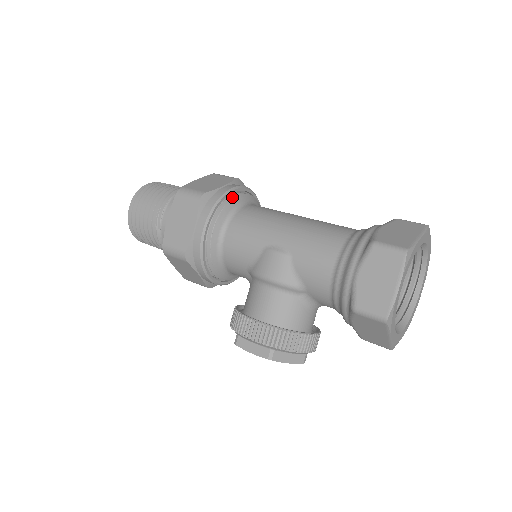
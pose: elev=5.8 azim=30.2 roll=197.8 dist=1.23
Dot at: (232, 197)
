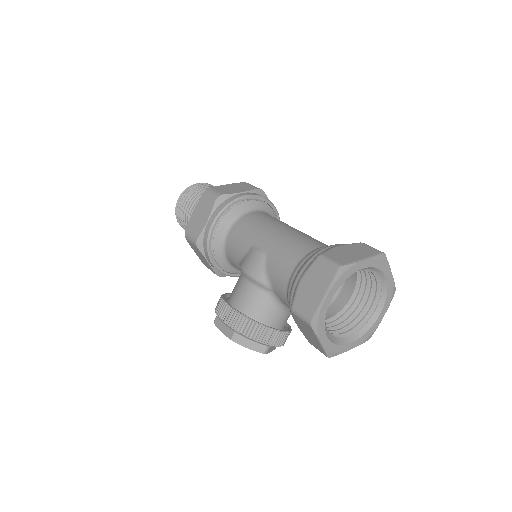
Dot at: (246, 202)
